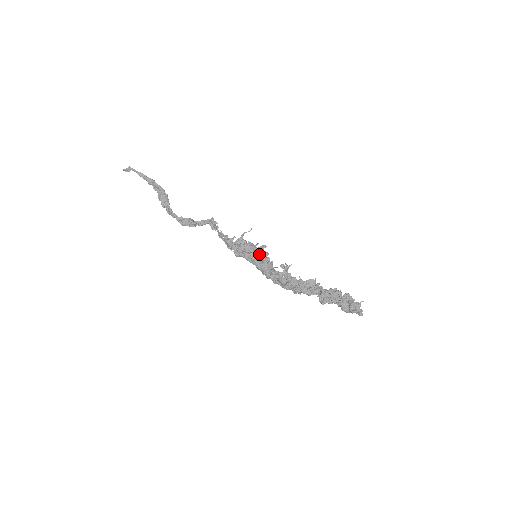
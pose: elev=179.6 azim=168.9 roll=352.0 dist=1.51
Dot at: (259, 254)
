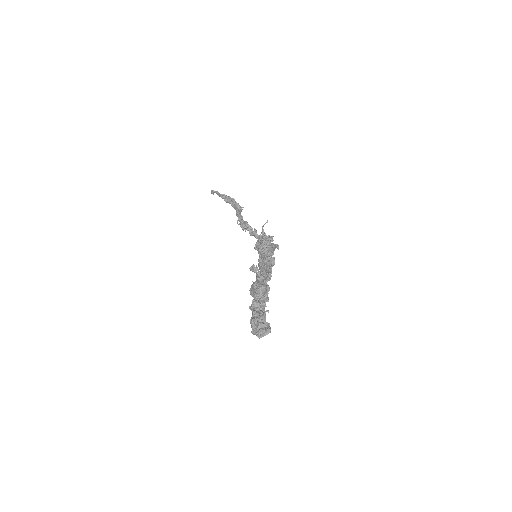
Dot at: (268, 250)
